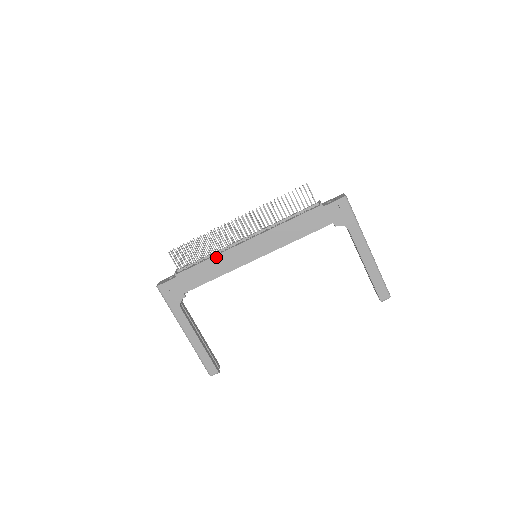
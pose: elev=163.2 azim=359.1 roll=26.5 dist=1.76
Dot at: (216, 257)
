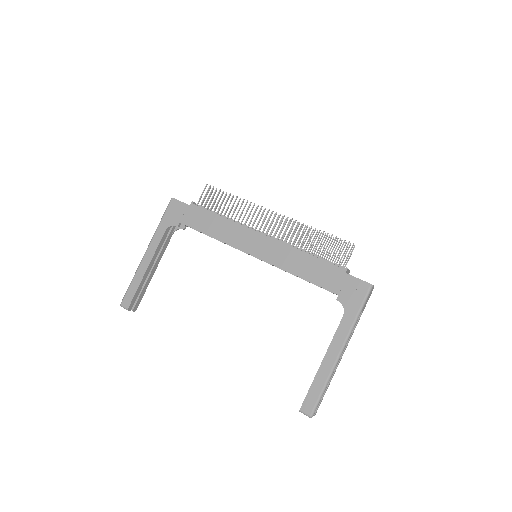
Dot at: (230, 222)
